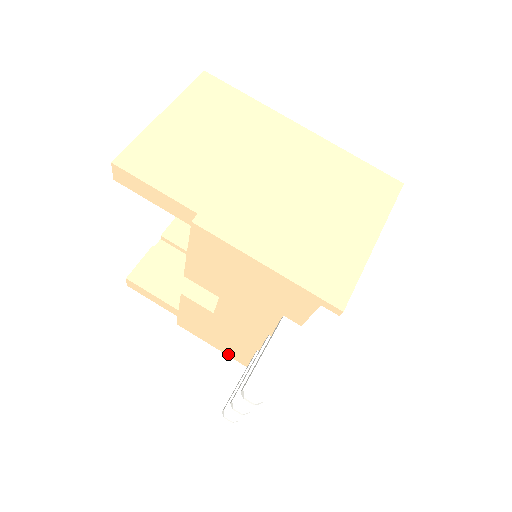
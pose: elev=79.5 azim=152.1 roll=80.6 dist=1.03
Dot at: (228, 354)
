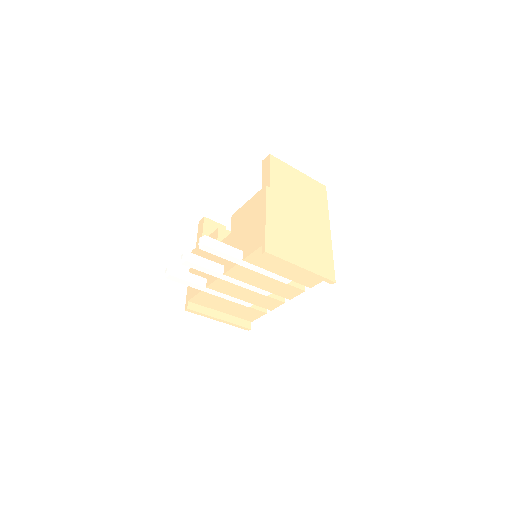
Dot at: occluded
